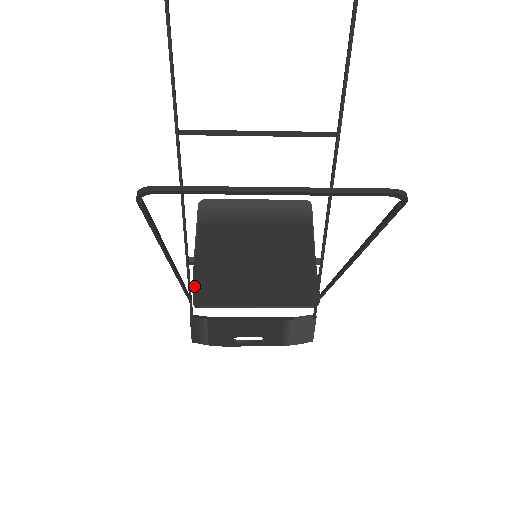
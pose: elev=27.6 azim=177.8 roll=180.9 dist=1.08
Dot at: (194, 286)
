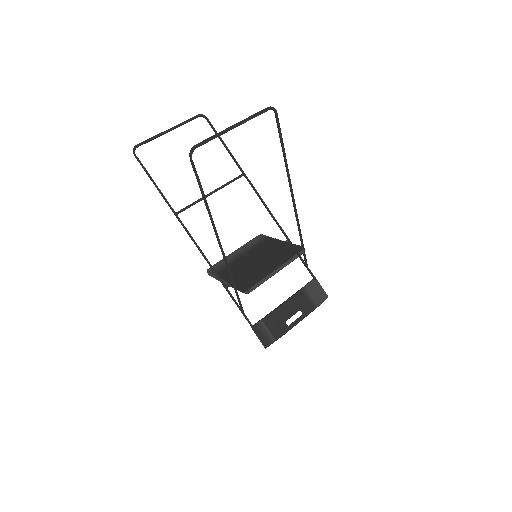
Dot at: (238, 287)
